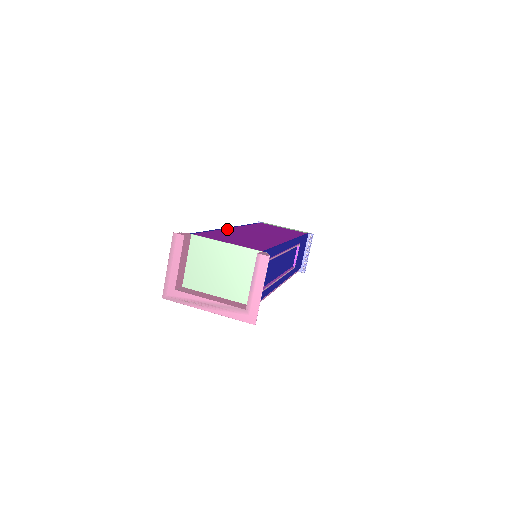
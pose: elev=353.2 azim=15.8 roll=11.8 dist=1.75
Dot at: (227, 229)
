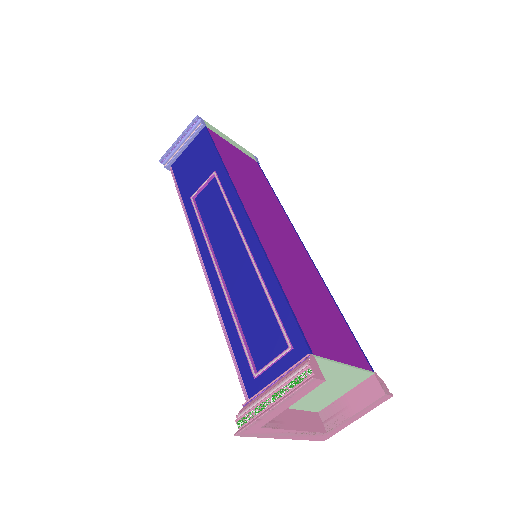
Dot at: (266, 247)
